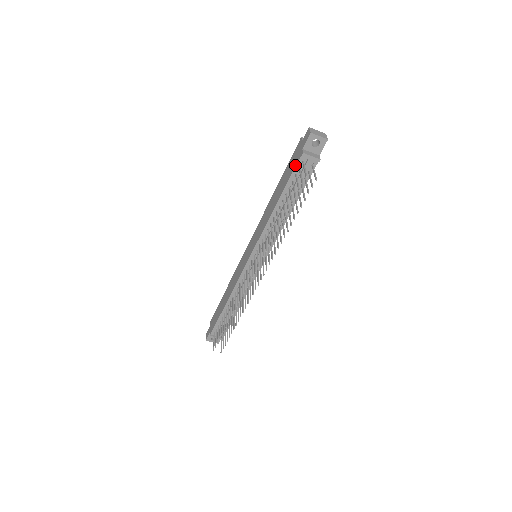
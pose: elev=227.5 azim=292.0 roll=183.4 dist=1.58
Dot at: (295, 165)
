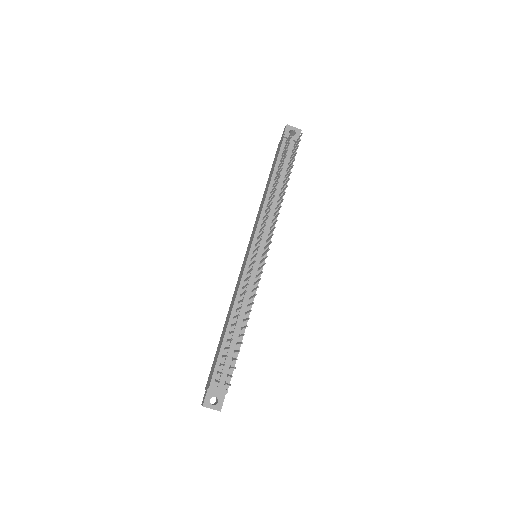
Dot at: (280, 148)
